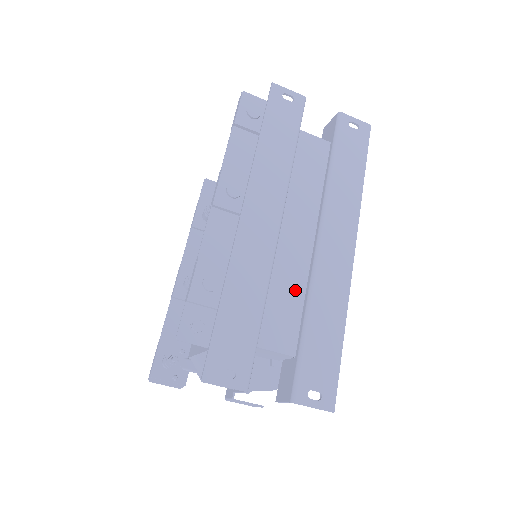
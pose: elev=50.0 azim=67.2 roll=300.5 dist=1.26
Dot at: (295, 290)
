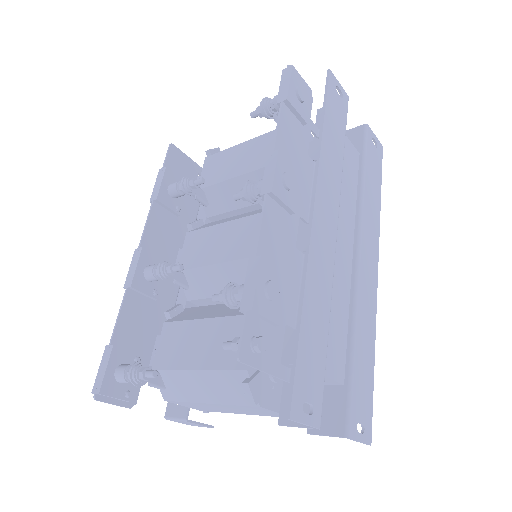
Dot at: (343, 309)
